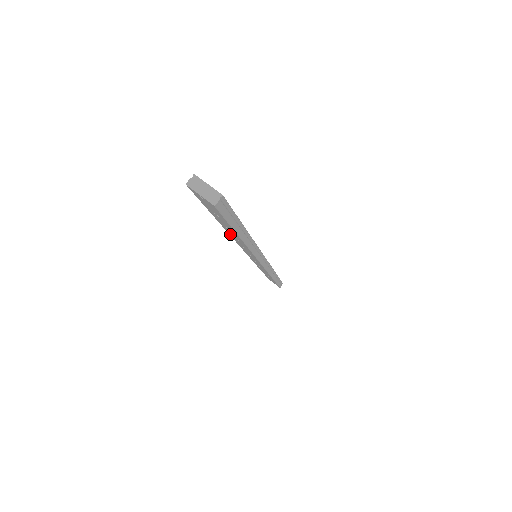
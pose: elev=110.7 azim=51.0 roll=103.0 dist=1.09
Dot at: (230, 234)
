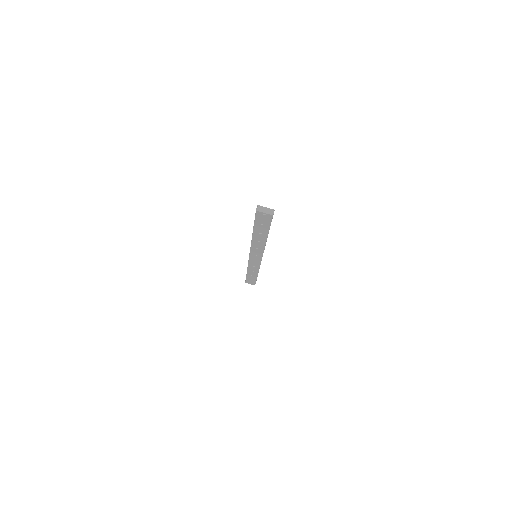
Dot at: (254, 240)
